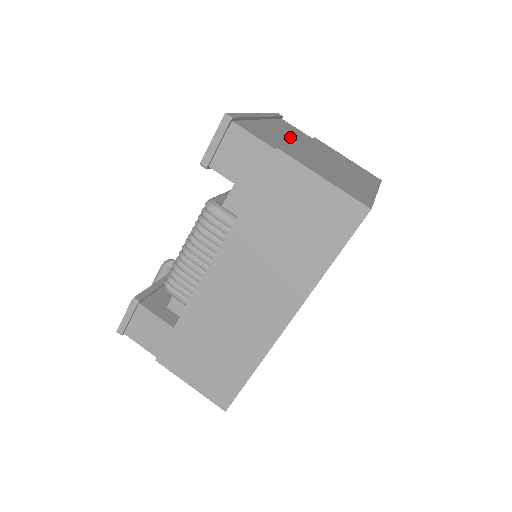
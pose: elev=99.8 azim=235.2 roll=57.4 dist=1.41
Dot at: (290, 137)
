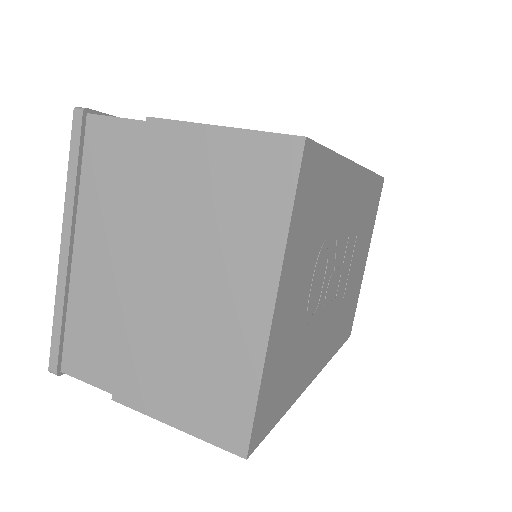
Dot at: occluded
